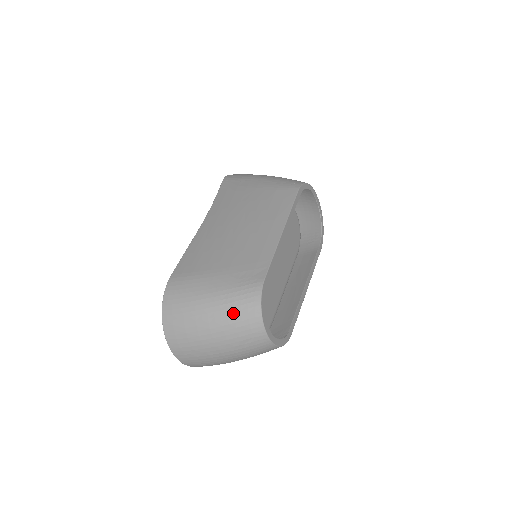
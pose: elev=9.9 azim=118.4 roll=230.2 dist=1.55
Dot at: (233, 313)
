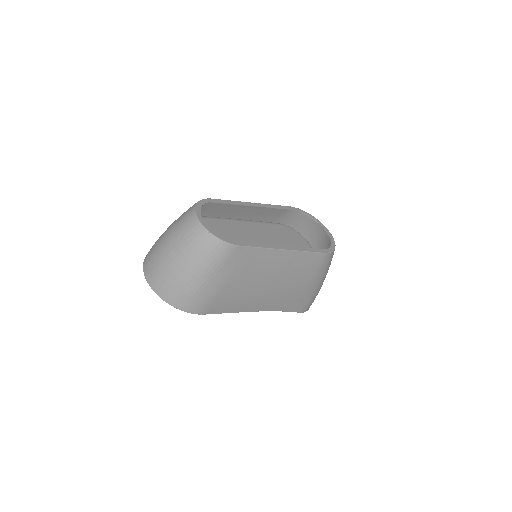
Dot at: (180, 216)
